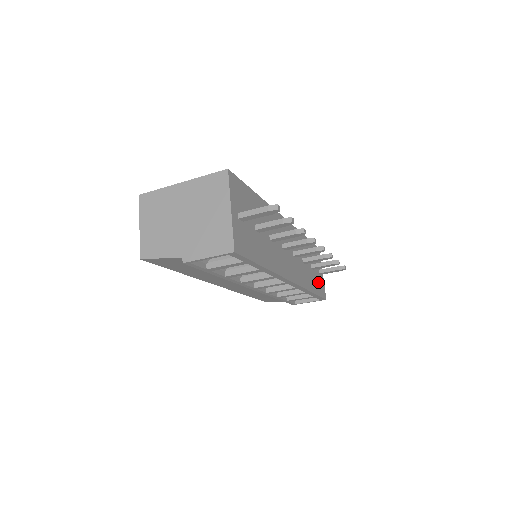
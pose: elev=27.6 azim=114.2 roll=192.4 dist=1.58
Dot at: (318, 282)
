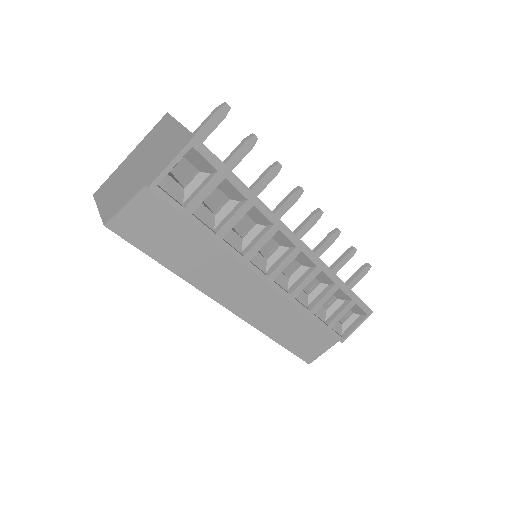
Dot at: occluded
